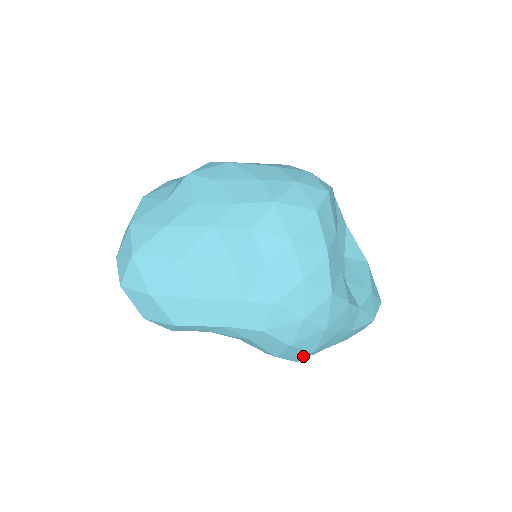
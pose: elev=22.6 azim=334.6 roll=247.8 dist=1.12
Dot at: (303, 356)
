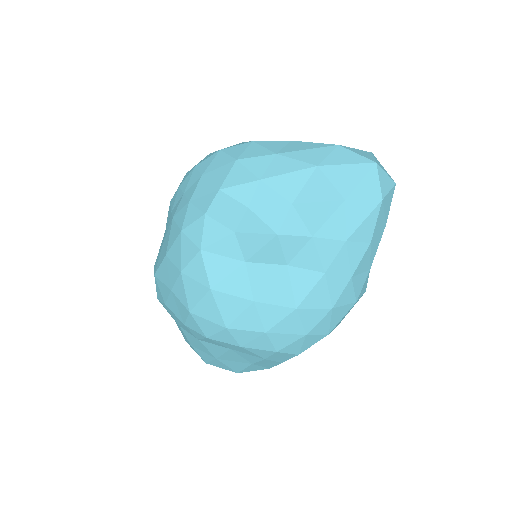
Dot at: (357, 301)
